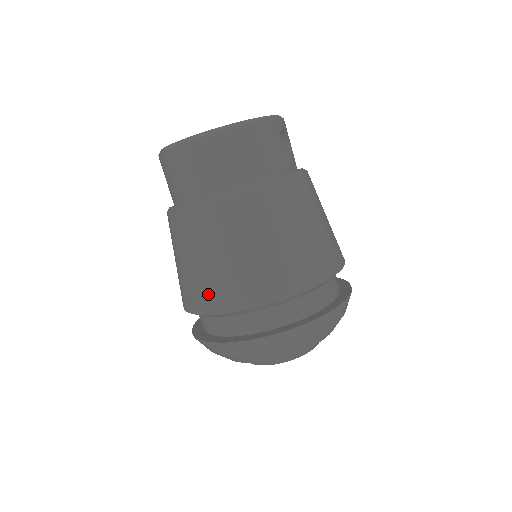
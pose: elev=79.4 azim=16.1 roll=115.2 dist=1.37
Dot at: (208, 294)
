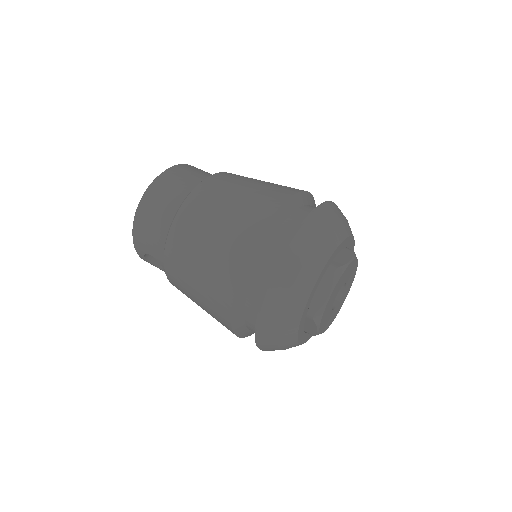
Dot at: (246, 223)
